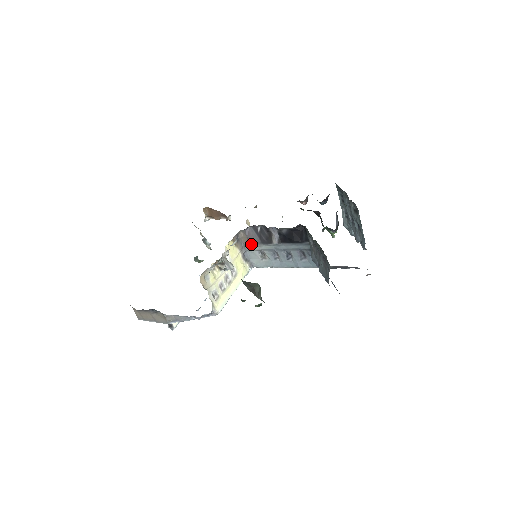
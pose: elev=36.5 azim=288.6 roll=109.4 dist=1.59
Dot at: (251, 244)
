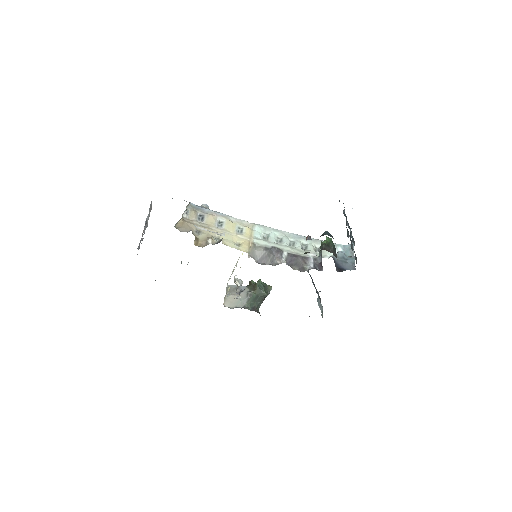
Dot at: occluded
